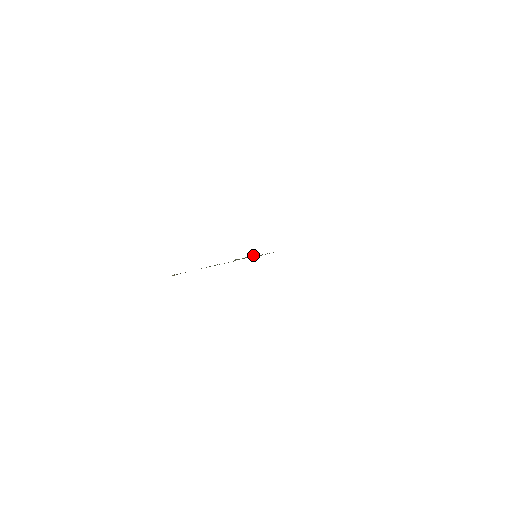
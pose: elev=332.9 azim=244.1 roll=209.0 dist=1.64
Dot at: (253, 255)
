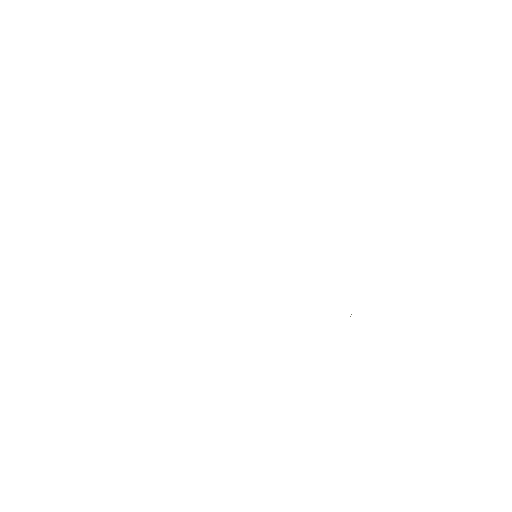
Dot at: occluded
